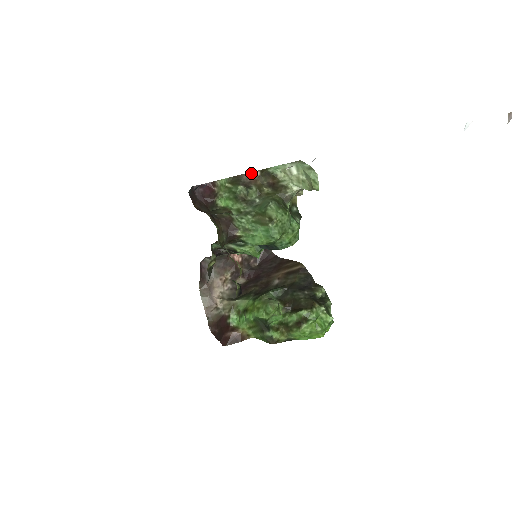
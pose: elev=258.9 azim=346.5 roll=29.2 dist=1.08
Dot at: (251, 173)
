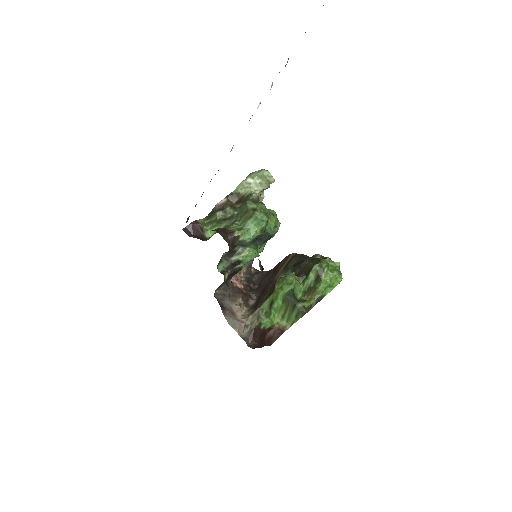
Dot at: (220, 202)
